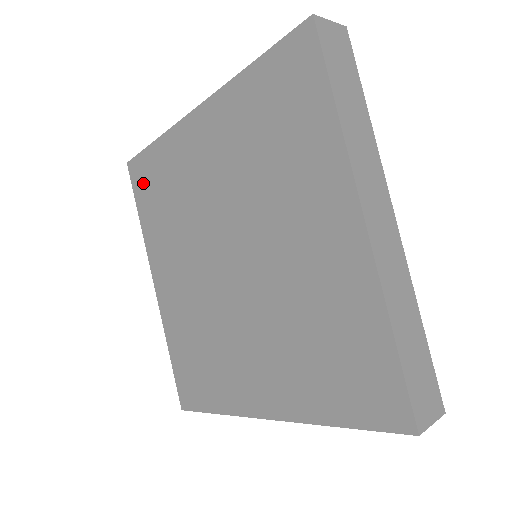
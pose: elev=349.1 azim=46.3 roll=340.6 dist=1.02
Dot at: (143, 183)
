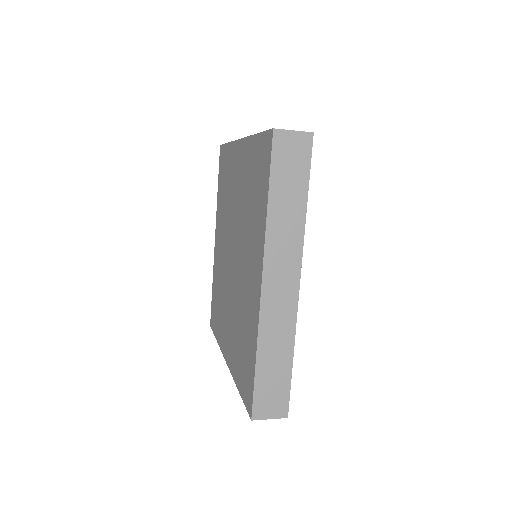
Dot at: (214, 317)
